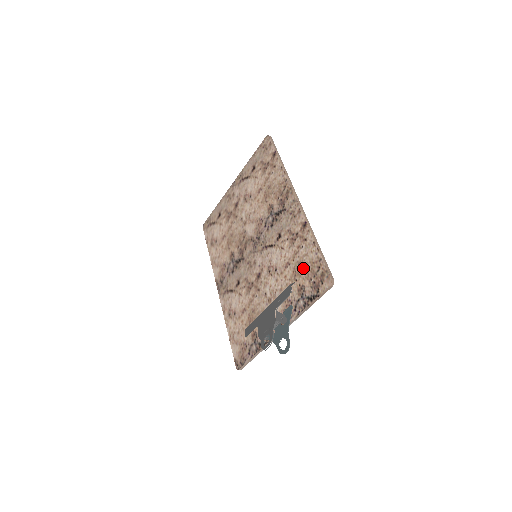
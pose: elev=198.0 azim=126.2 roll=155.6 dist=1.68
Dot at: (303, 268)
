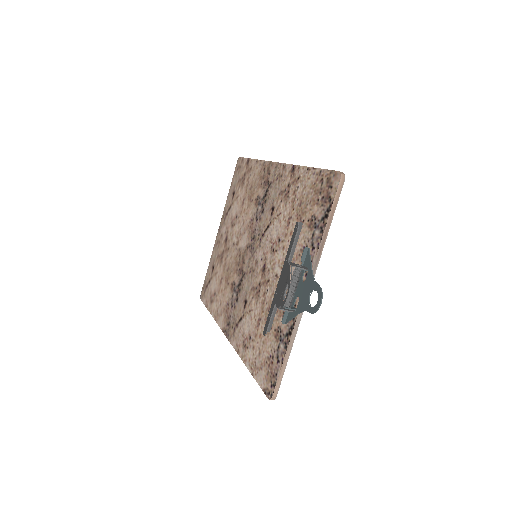
Dot at: (306, 202)
